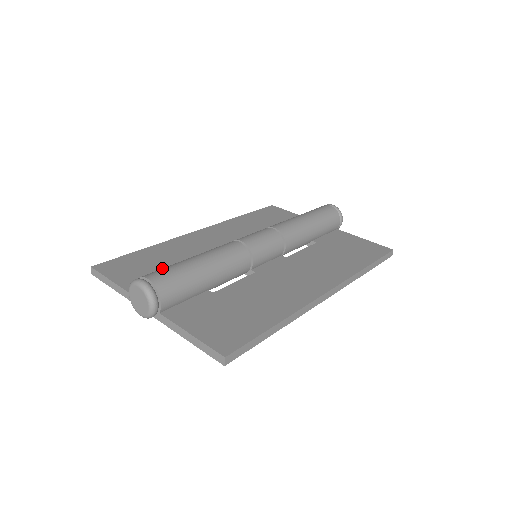
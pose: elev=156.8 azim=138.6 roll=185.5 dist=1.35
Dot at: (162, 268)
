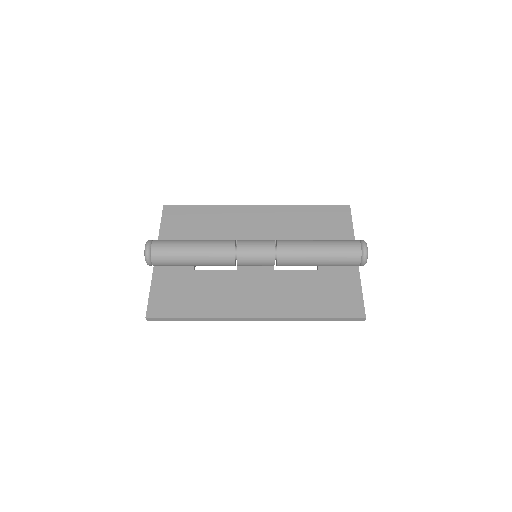
Dot at: (194, 230)
